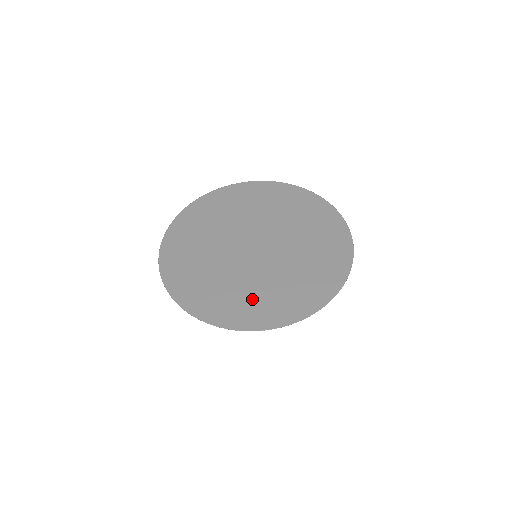
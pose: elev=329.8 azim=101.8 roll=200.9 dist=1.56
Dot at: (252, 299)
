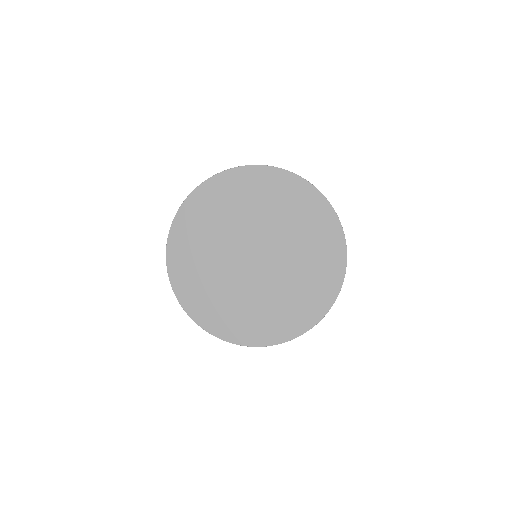
Dot at: (257, 317)
